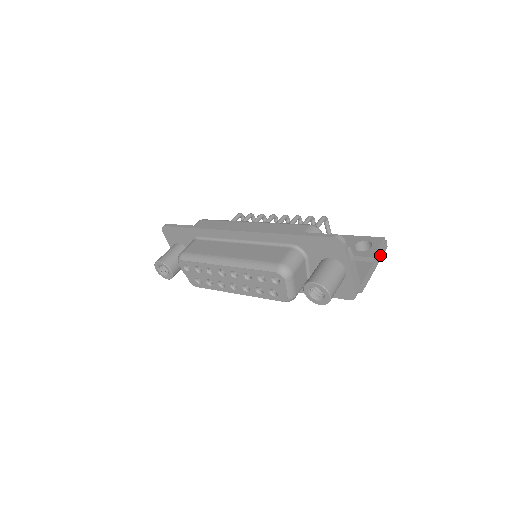
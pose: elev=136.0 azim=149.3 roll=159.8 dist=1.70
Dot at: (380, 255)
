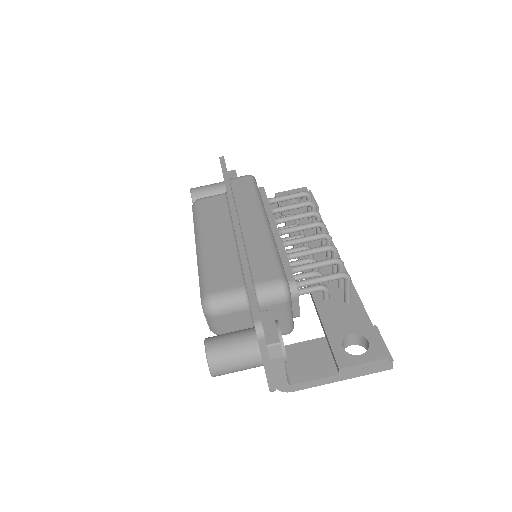
Dot at: (363, 371)
